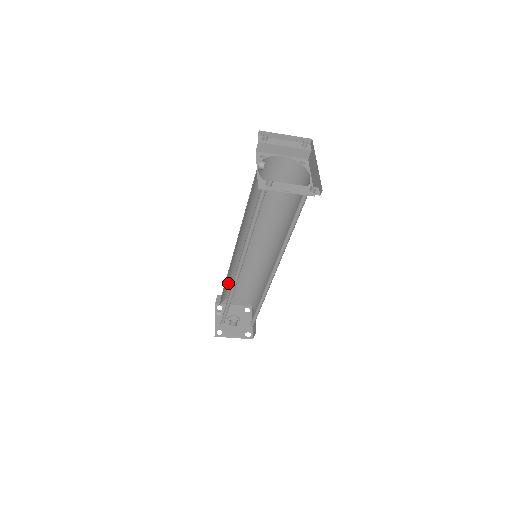
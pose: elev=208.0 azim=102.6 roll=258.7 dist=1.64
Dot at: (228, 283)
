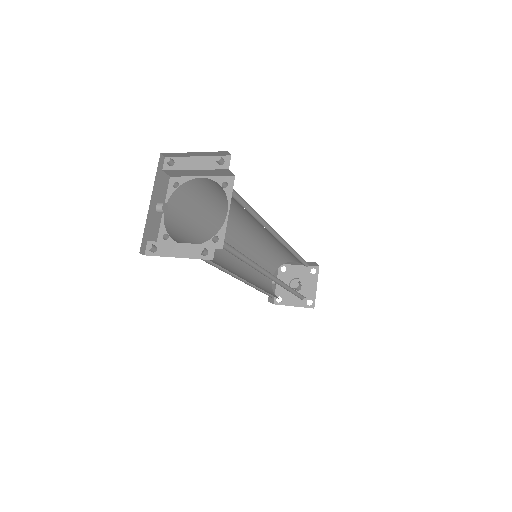
Dot at: (268, 258)
